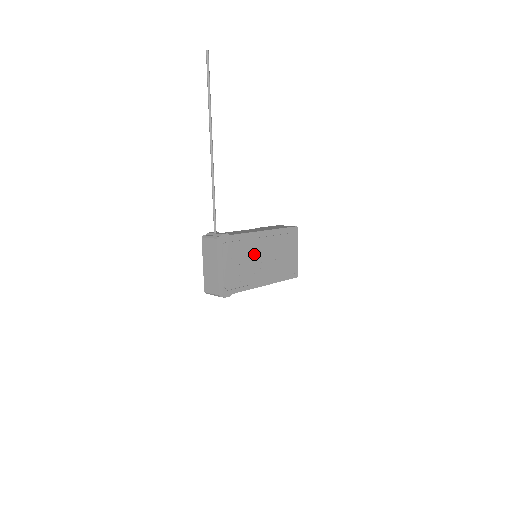
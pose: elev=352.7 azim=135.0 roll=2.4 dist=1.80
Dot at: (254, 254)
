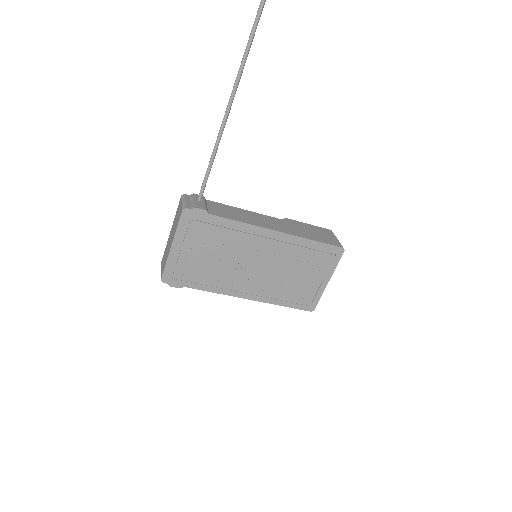
Dot at: (244, 254)
